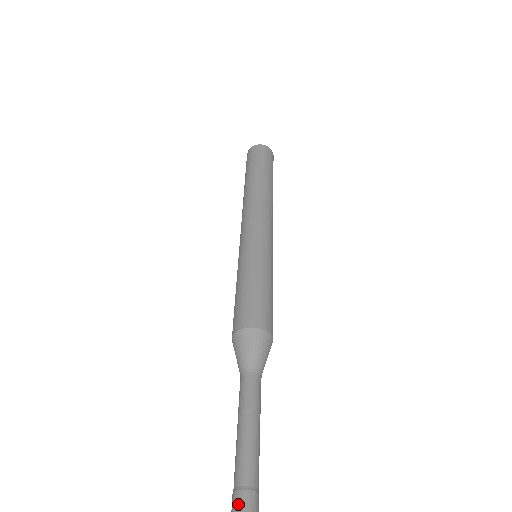
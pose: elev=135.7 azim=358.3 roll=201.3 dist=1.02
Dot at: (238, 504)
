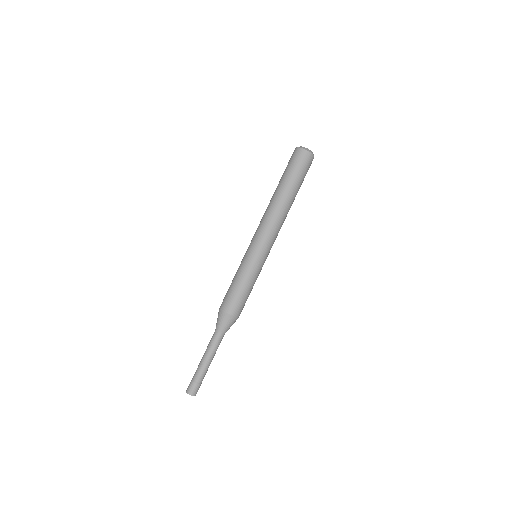
Dot at: (196, 388)
